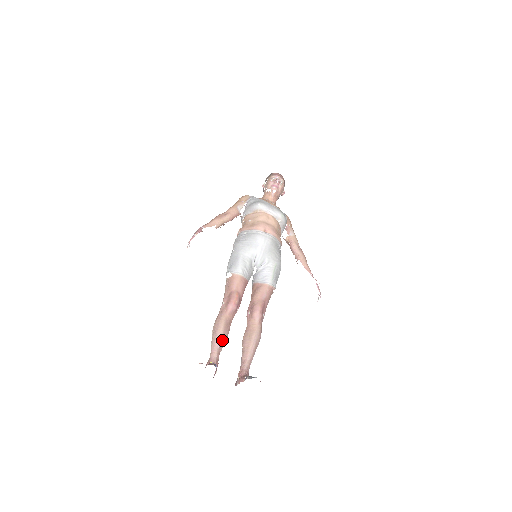
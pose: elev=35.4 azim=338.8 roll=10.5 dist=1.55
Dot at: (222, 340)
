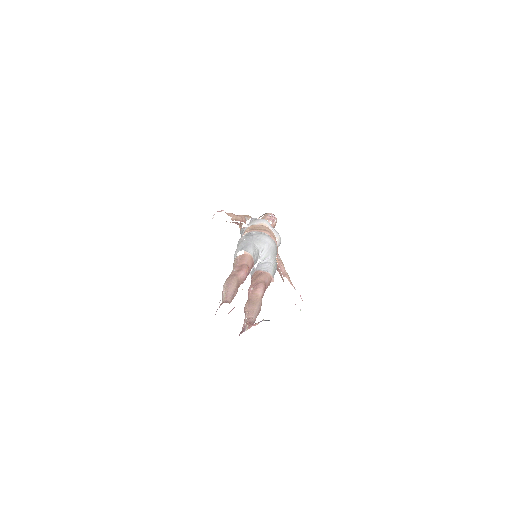
Dot at: (234, 293)
